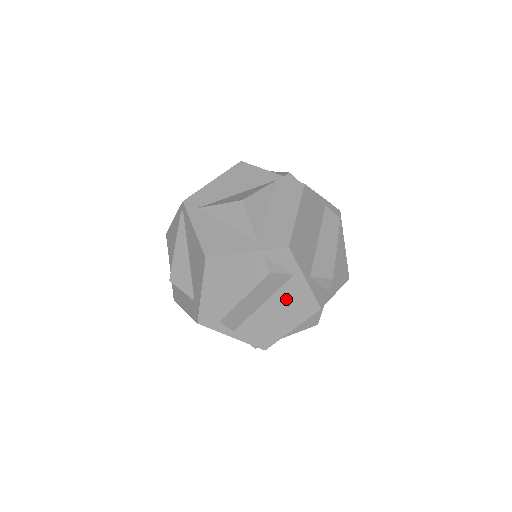
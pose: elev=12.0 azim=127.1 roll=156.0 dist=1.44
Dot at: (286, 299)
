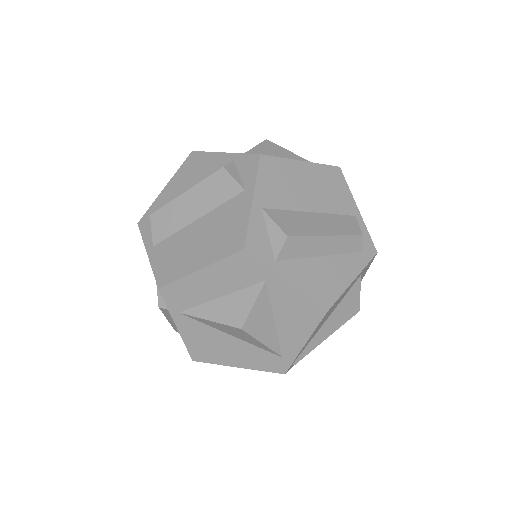
Dot at: (220, 221)
